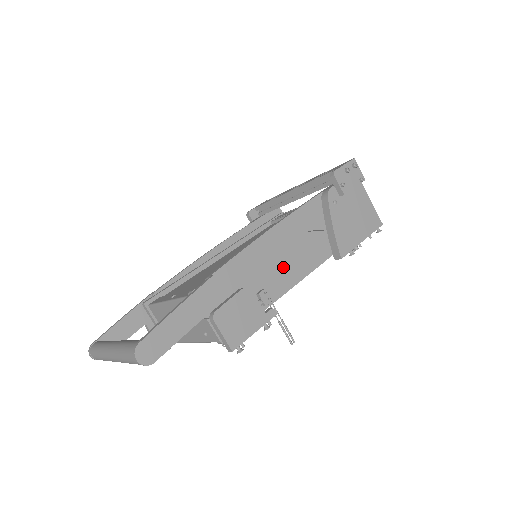
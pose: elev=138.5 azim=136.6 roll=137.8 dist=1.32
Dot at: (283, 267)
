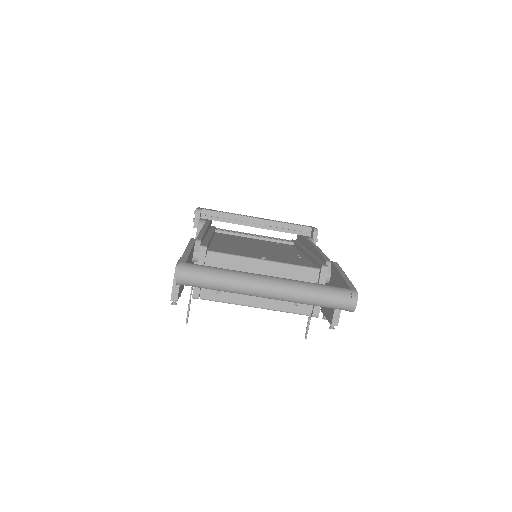
Dot at: occluded
